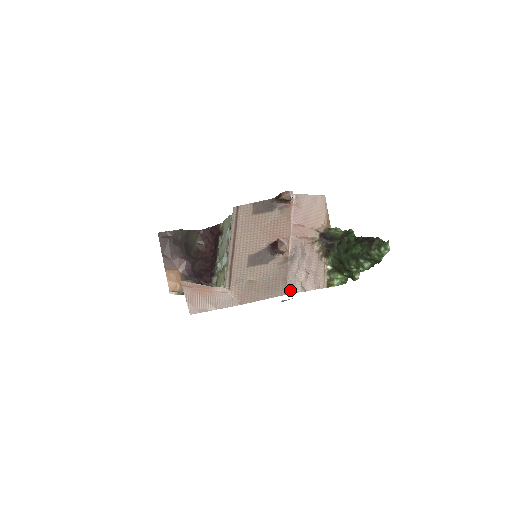
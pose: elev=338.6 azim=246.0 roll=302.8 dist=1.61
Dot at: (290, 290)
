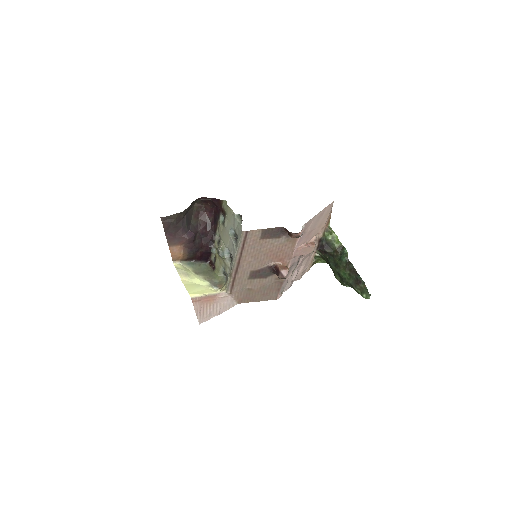
Dot at: (281, 294)
